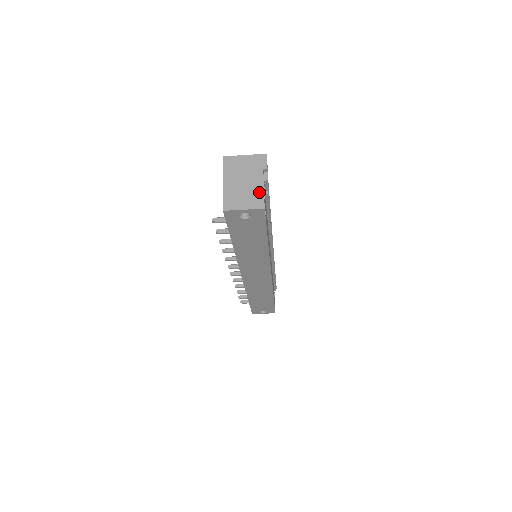
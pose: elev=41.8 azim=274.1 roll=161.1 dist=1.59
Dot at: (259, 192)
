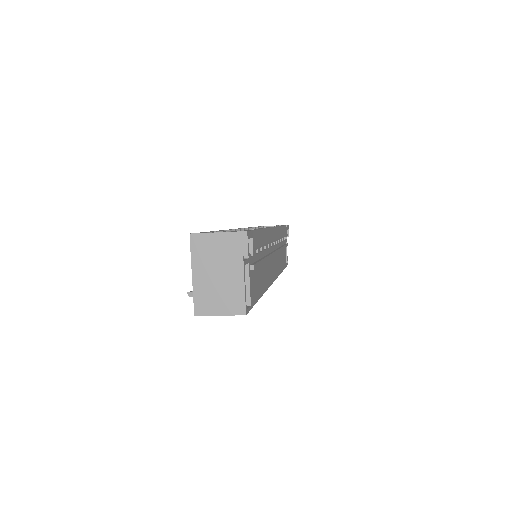
Dot at: (238, 291)
